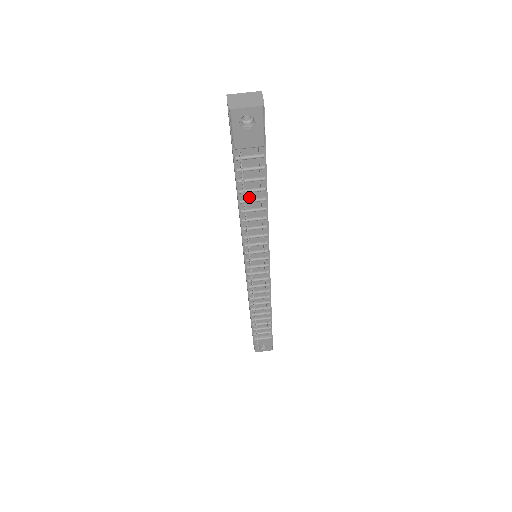
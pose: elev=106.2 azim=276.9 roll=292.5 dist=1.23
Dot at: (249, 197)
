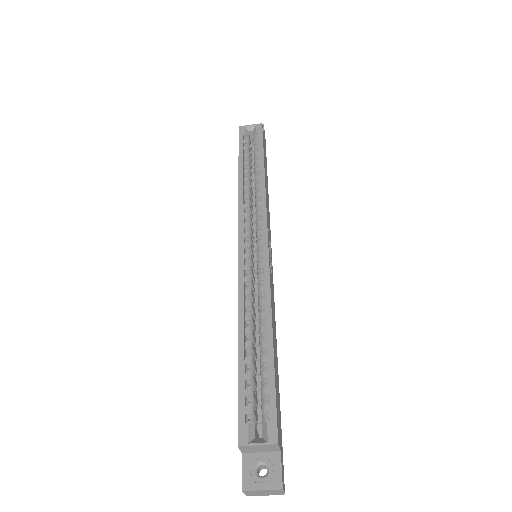
Dot at: (257, 366)
